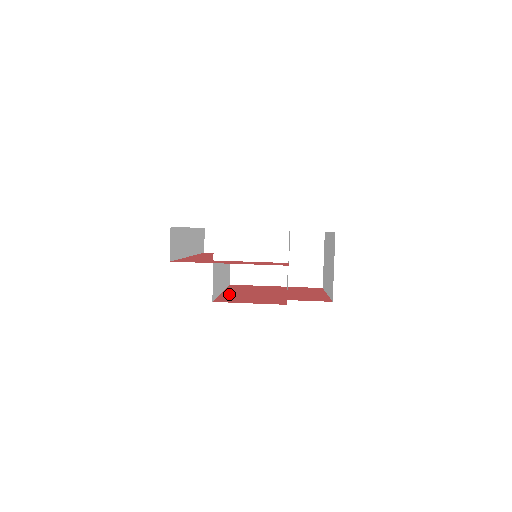
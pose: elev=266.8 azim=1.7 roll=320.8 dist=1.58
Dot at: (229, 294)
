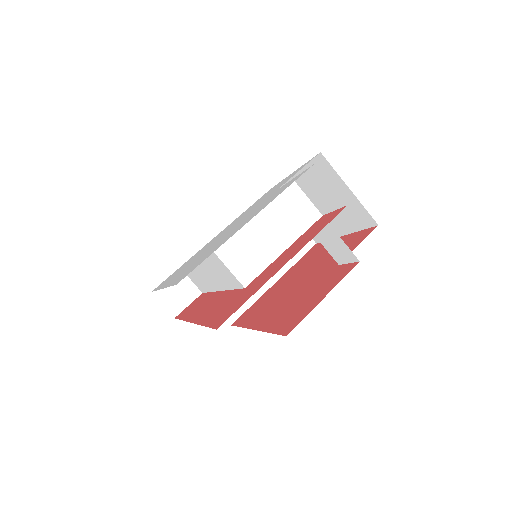
Dot at: (269, 322)
